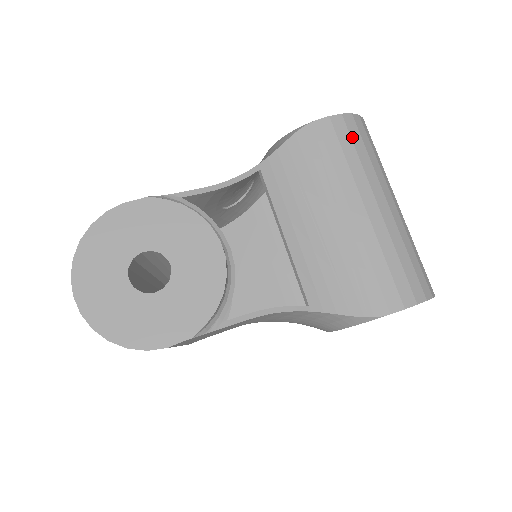
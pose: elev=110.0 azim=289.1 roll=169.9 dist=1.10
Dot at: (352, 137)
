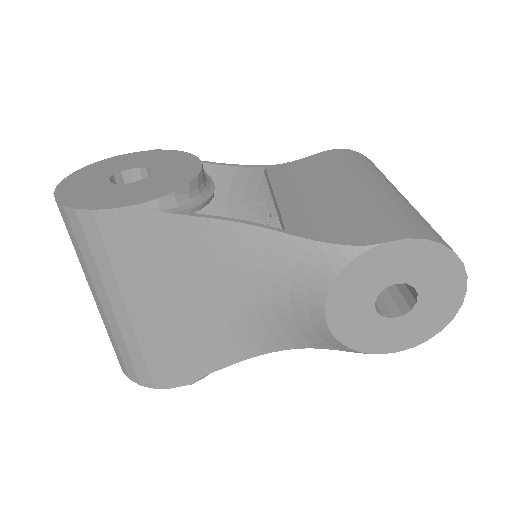
Dot at: (358, 158)
